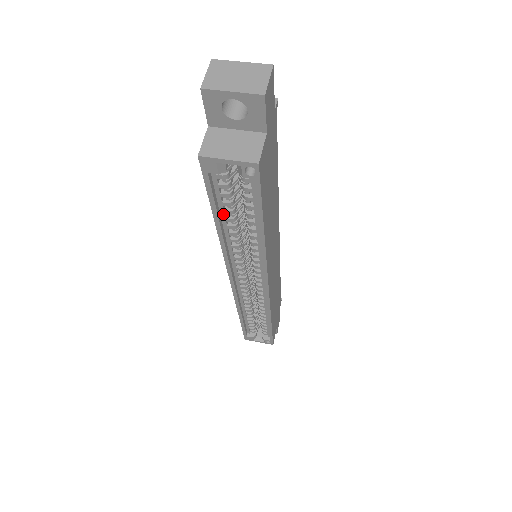
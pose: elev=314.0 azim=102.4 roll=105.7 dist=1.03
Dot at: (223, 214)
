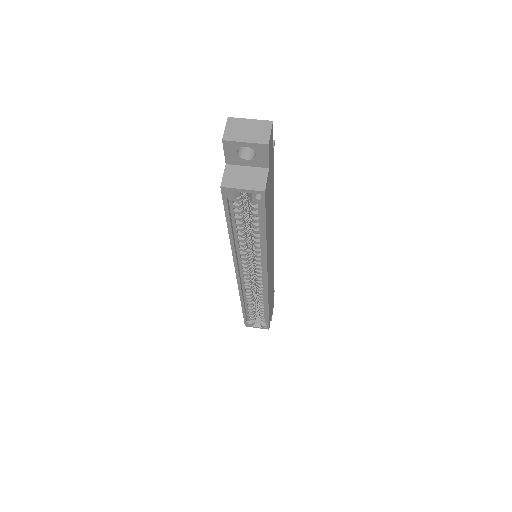
Dot at: (235, 226)
